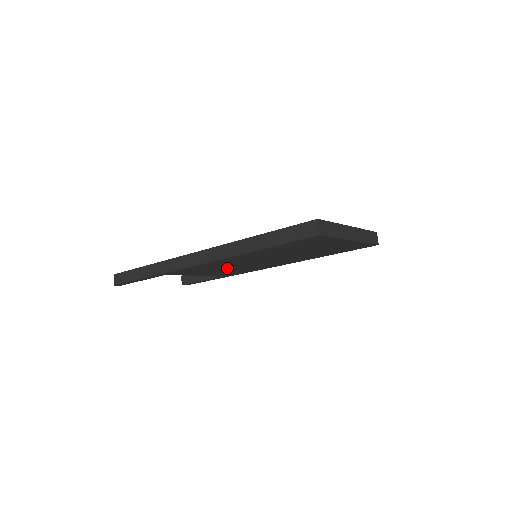
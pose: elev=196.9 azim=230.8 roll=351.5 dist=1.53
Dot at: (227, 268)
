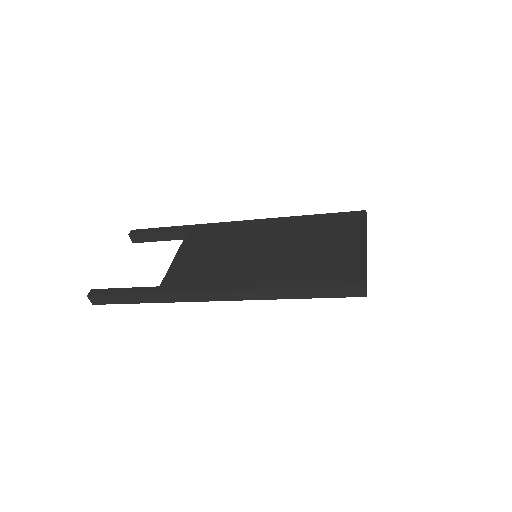
Dot at: occluded
